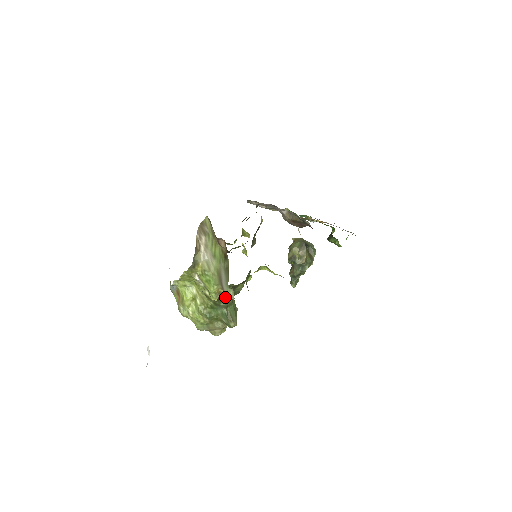
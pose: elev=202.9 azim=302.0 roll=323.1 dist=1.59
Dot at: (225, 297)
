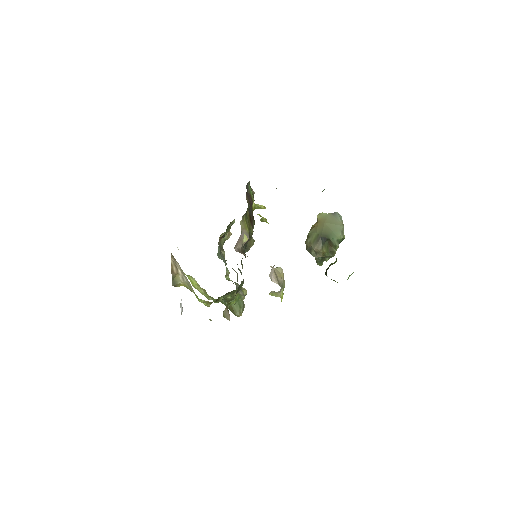
Dot at: occluded
